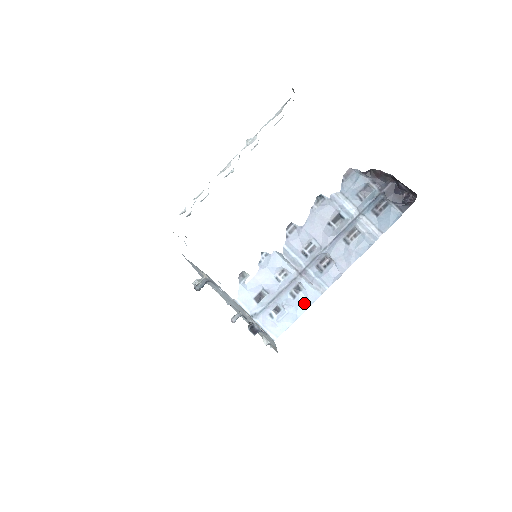
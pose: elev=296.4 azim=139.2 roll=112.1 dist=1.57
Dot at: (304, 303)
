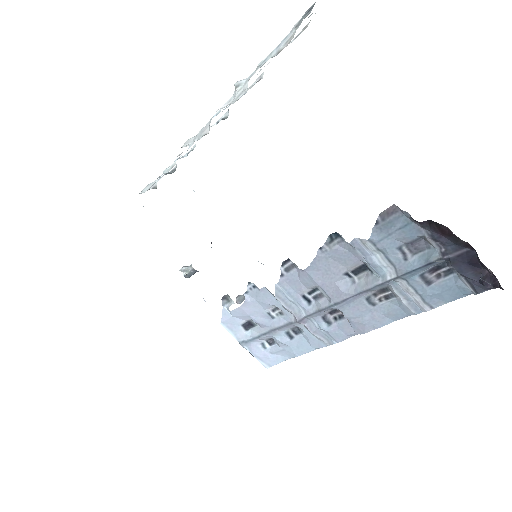
Dot at: (304, 346)
